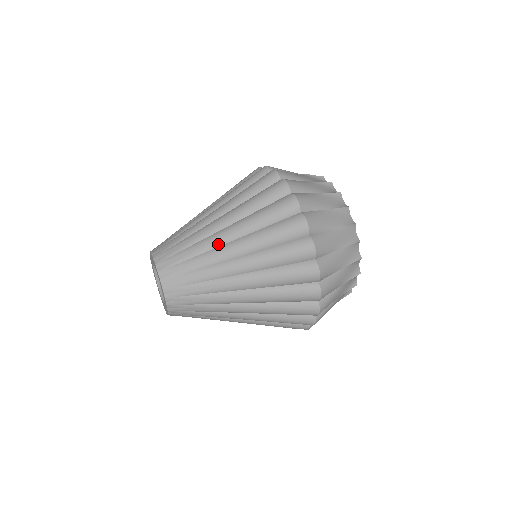
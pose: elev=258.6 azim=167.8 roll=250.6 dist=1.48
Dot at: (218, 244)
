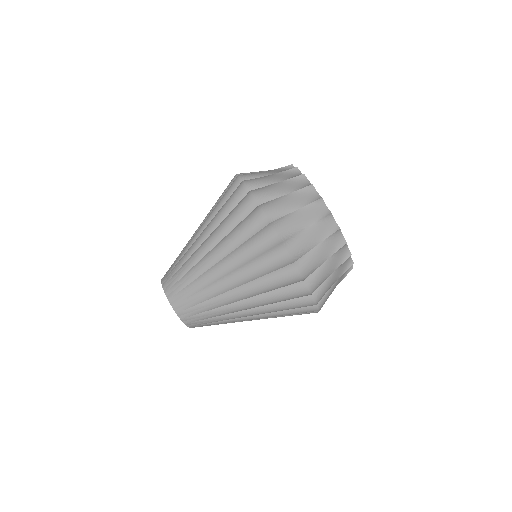
Dot at: (202, 255)
